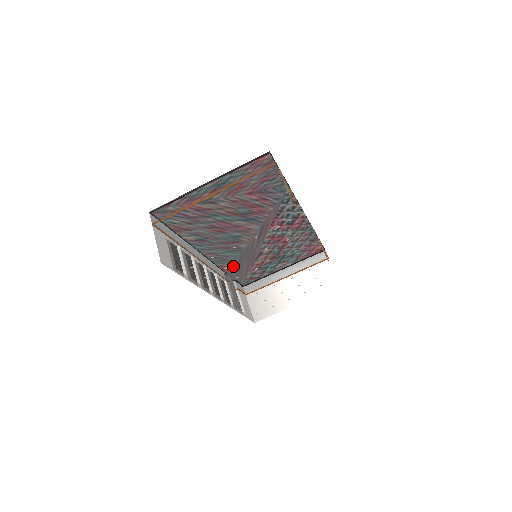
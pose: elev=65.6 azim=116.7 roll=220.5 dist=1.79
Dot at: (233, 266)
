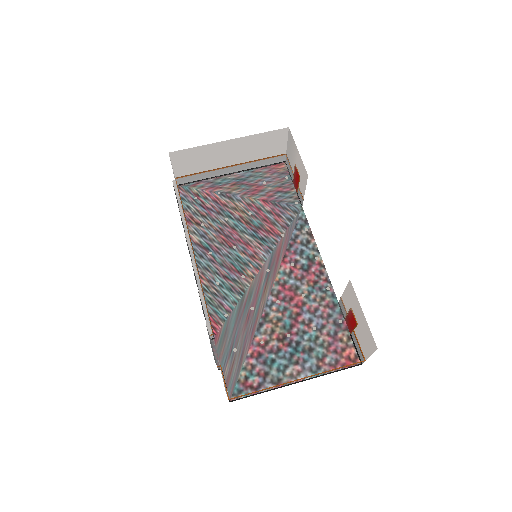
Dot at: (226, 328)
